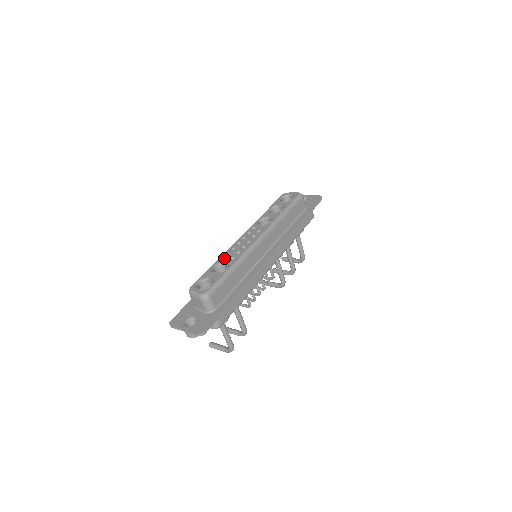
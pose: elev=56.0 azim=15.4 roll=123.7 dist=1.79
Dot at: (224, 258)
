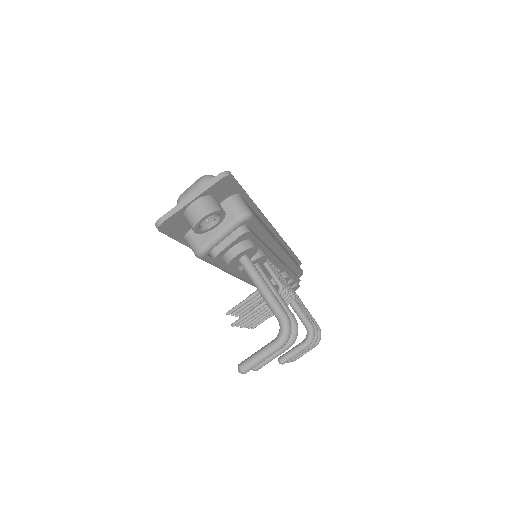
Dot at: occluded
